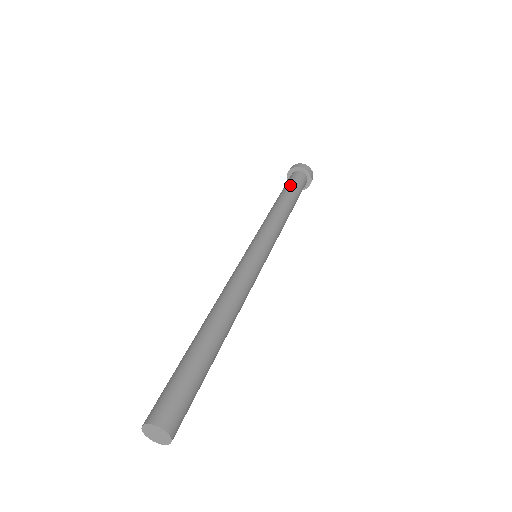
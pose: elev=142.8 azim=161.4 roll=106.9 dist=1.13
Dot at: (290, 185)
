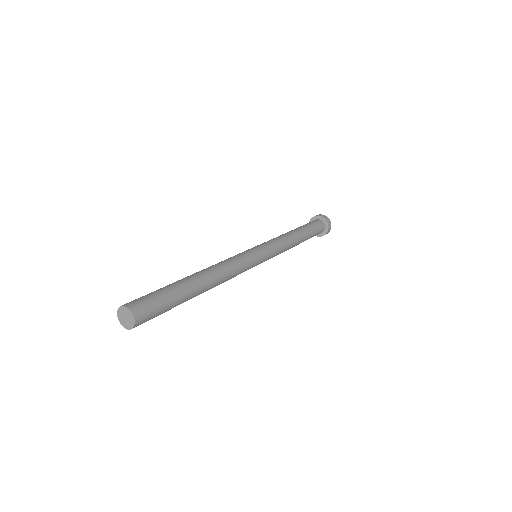
Dot at: (310, 226)
